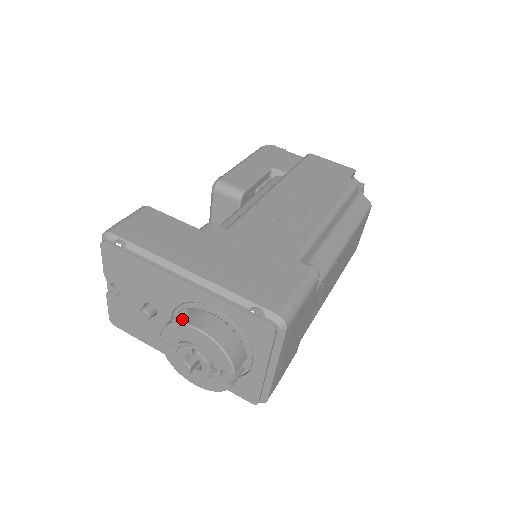
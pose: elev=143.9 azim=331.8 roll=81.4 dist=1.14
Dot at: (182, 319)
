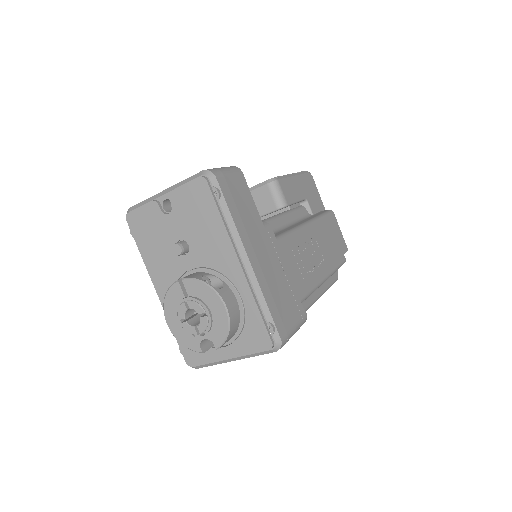
Dot at: (217, 288)
